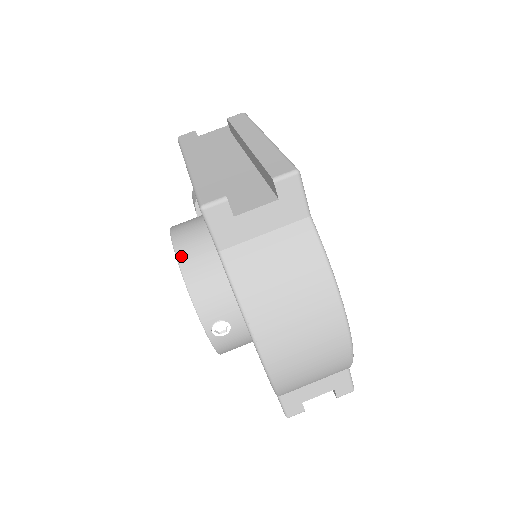
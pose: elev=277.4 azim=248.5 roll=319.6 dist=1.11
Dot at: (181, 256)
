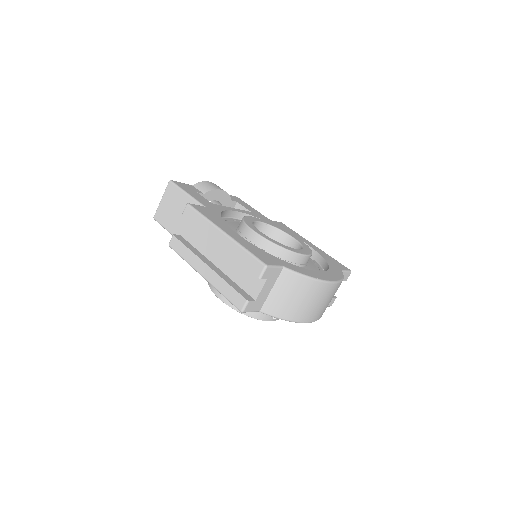
Dot at: (234, 307)
